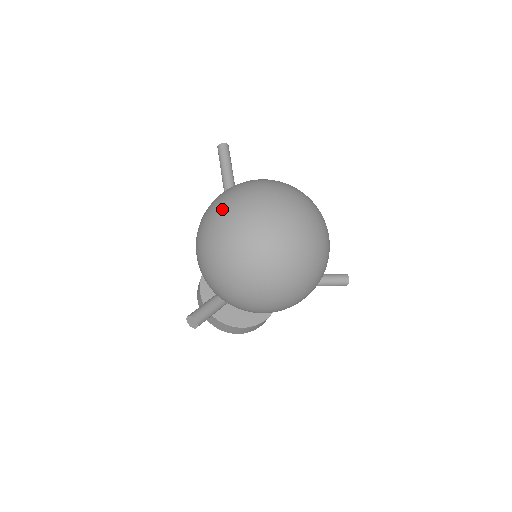
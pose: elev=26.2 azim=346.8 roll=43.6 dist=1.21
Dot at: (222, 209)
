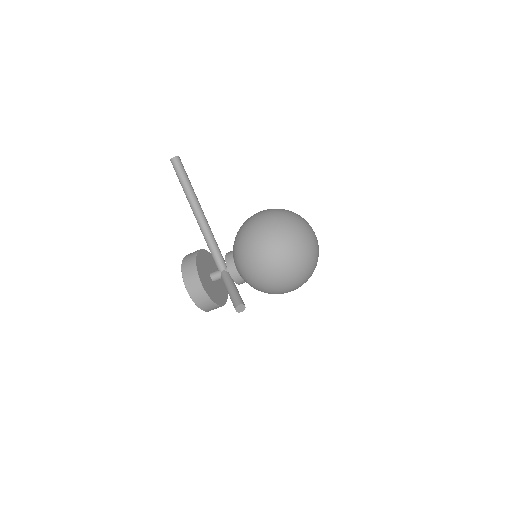
Dot at: (293, 234)
